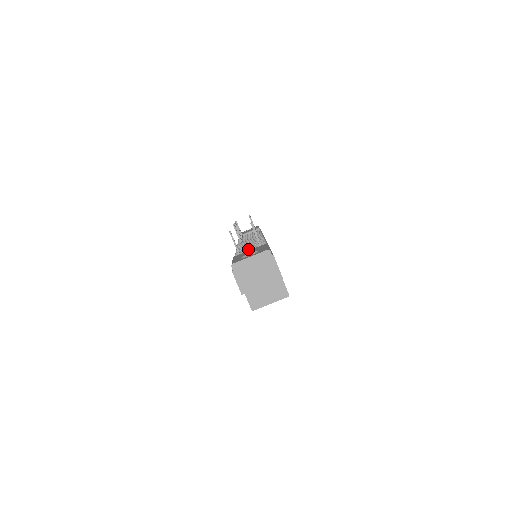
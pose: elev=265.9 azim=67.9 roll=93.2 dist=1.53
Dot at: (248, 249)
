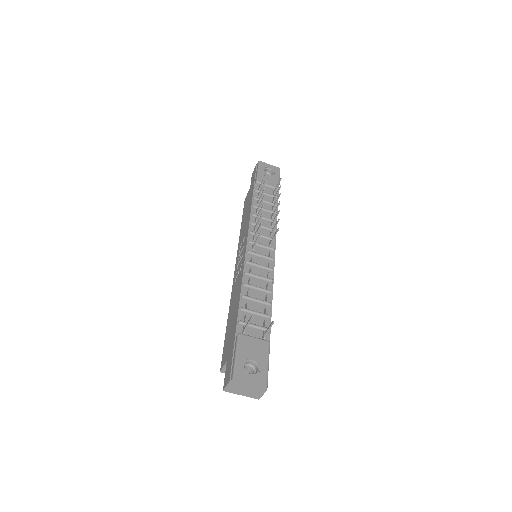
Dot at: (254, 312)
